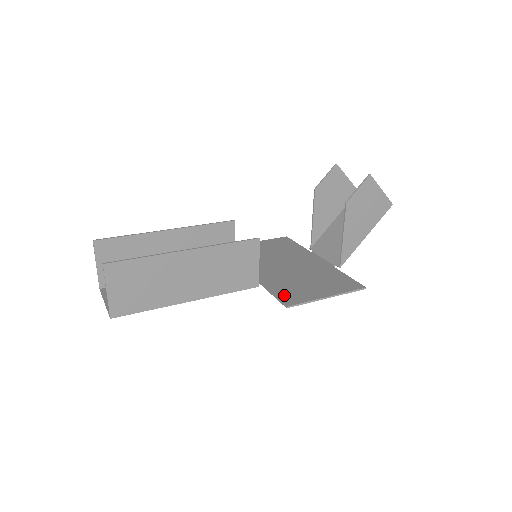
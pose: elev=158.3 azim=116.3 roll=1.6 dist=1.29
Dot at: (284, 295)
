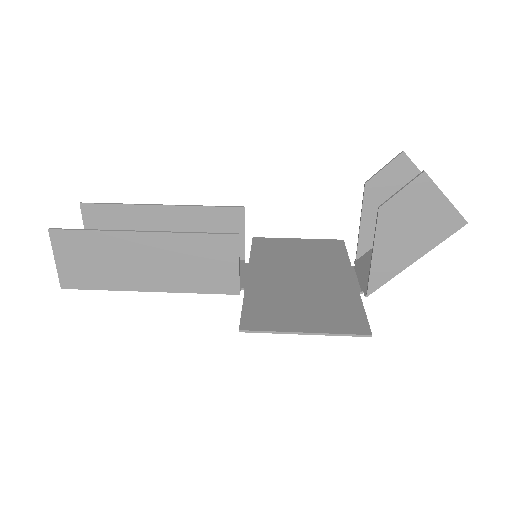
Dot at: (253, 314)
